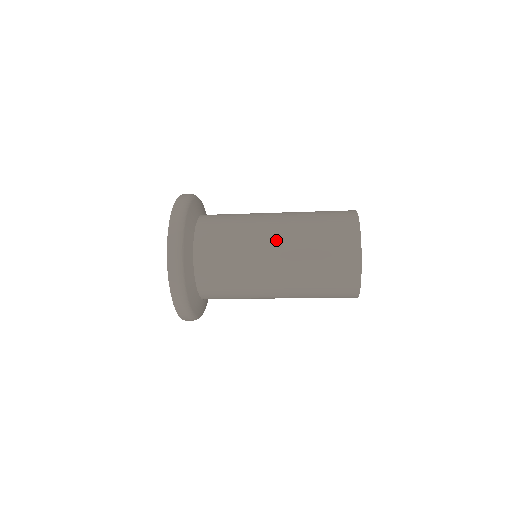
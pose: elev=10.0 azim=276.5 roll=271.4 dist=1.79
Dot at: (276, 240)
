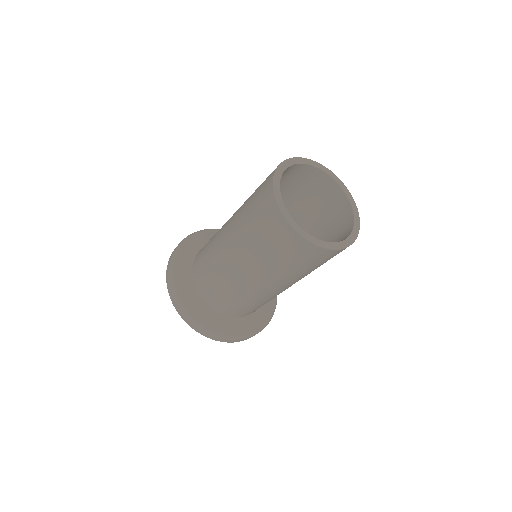
Dot at: occluded
